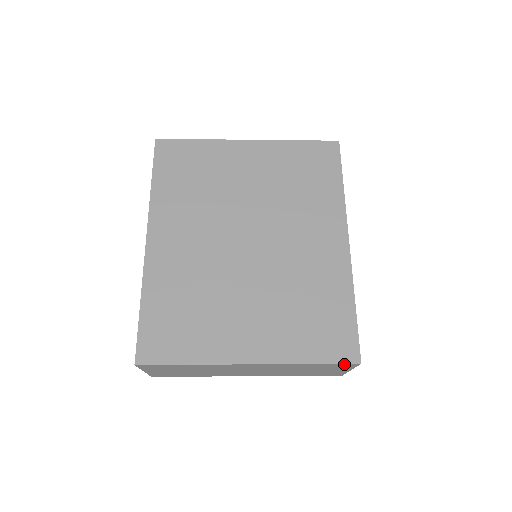
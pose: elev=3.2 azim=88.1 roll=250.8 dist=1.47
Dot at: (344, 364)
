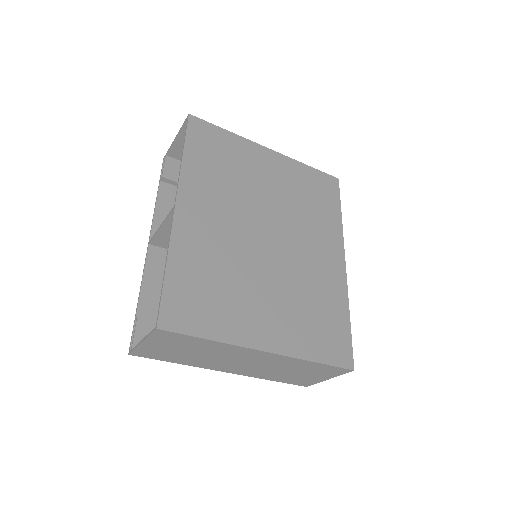
Dot at: (340, 369)
